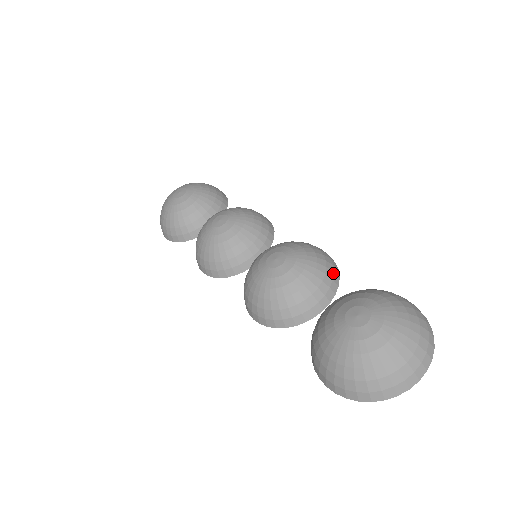
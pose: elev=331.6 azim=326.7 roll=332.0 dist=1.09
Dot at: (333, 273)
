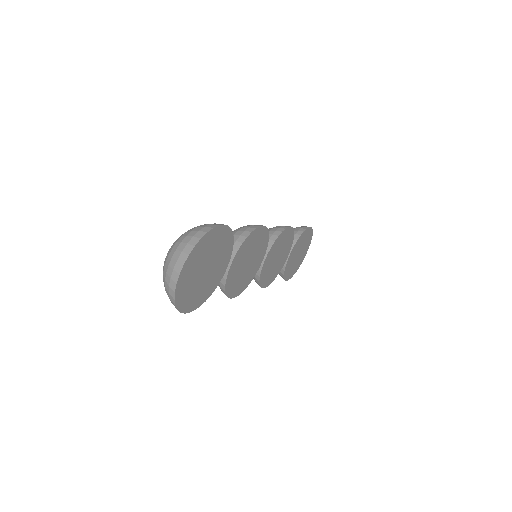
Dot at: (239, 236)
